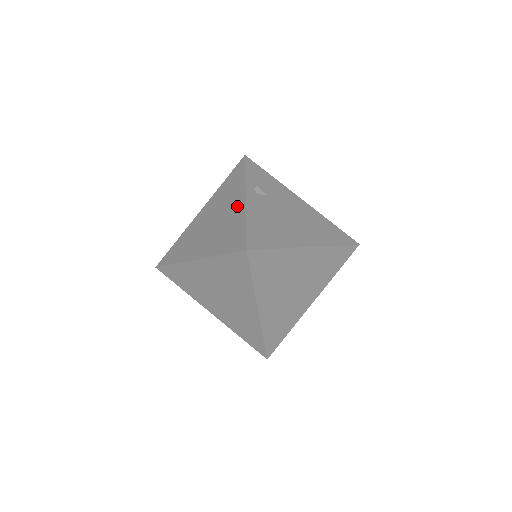
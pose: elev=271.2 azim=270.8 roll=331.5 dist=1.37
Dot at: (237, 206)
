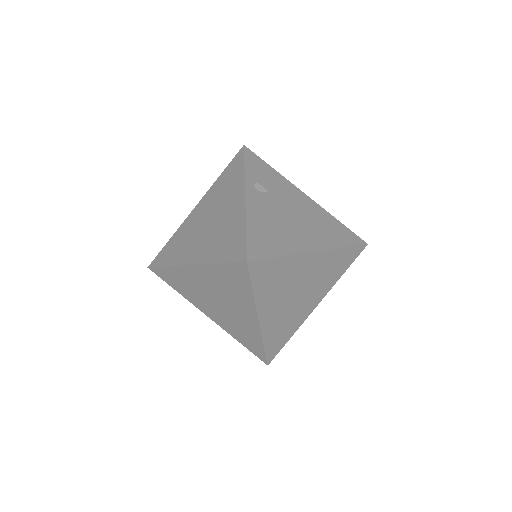
Dot at: (236, 206)
